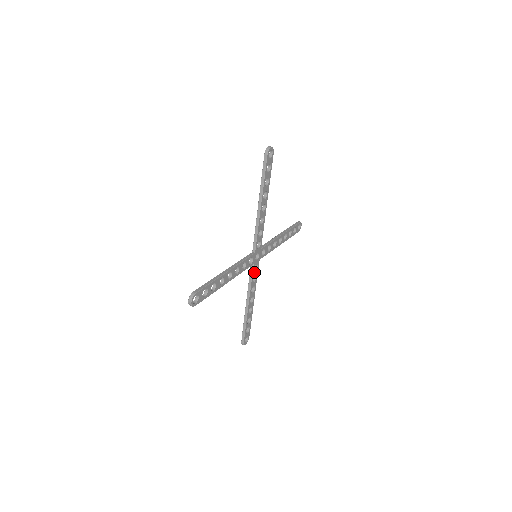
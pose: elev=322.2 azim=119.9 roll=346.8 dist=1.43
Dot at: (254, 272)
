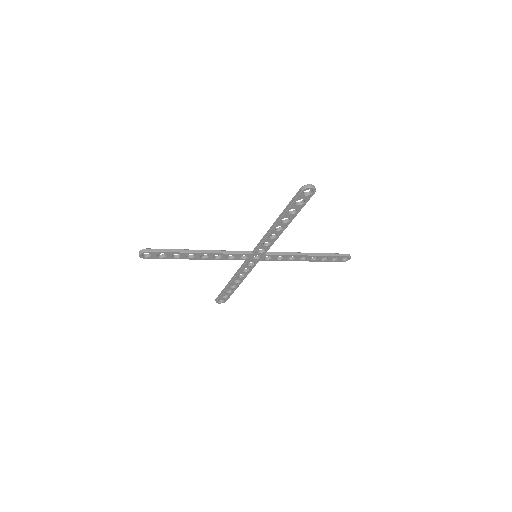
Dot at: (248, 265)
